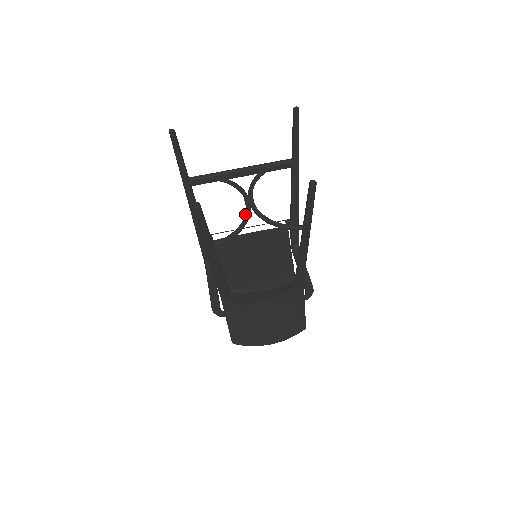
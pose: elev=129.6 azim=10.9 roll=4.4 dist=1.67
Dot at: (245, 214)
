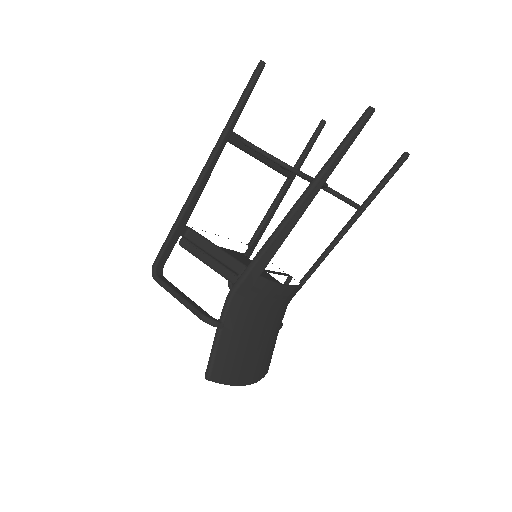
Dot at: occluded
